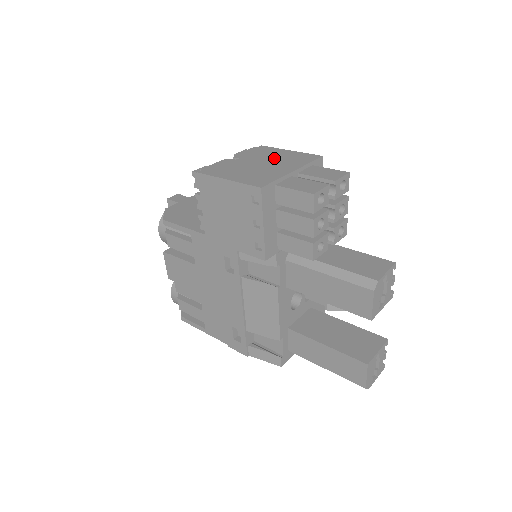
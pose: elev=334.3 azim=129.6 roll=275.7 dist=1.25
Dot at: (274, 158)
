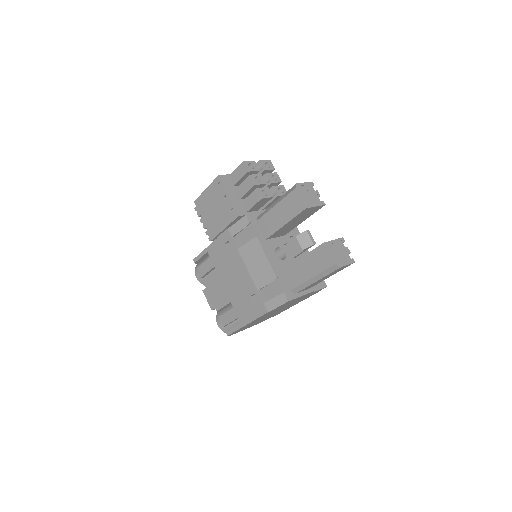
Dot at: occluded
